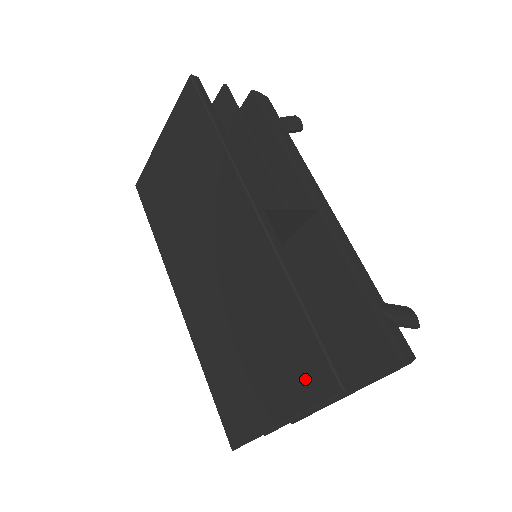
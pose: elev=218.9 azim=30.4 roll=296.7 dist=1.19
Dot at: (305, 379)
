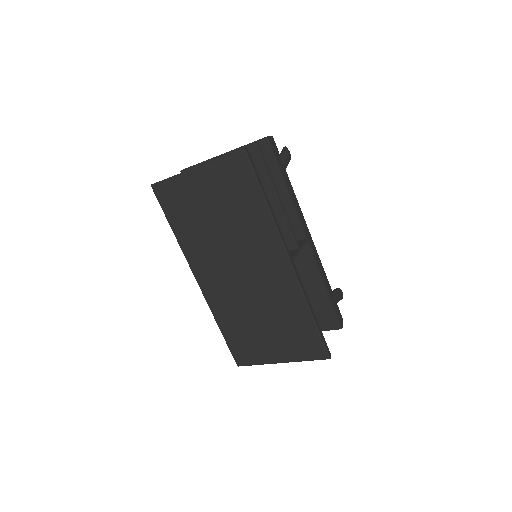
Dot at: (306, 350)
